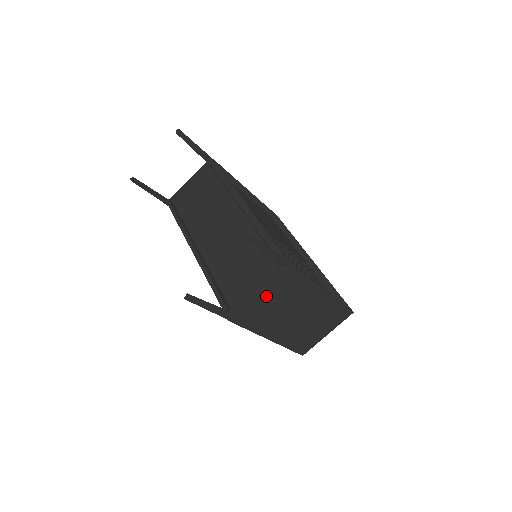
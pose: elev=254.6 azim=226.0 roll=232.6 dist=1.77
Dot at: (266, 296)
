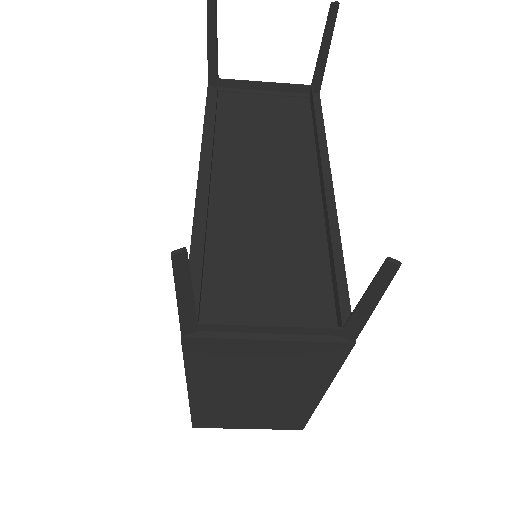
Dot at: (269, 349)
